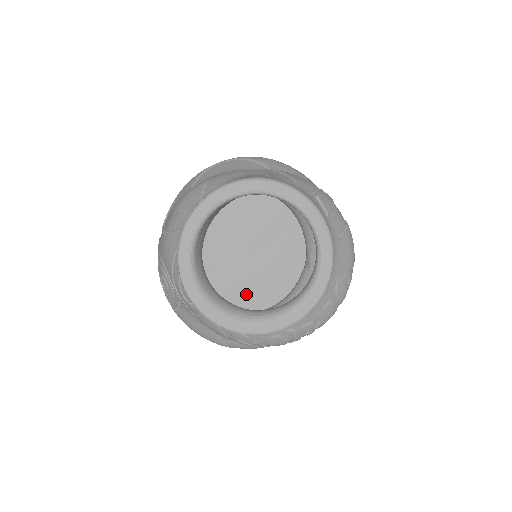
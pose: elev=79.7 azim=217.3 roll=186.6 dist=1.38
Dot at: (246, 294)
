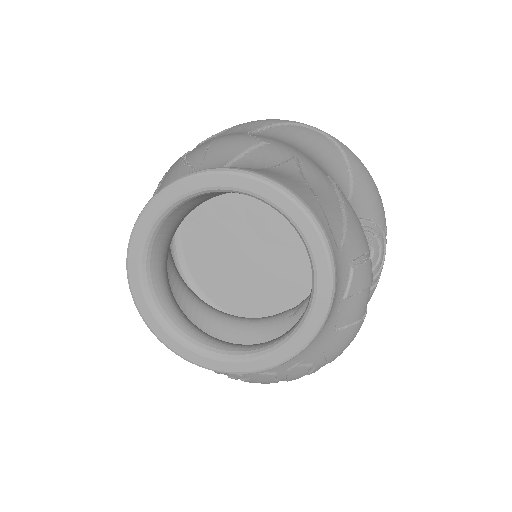
Dot at: (227, 275)
